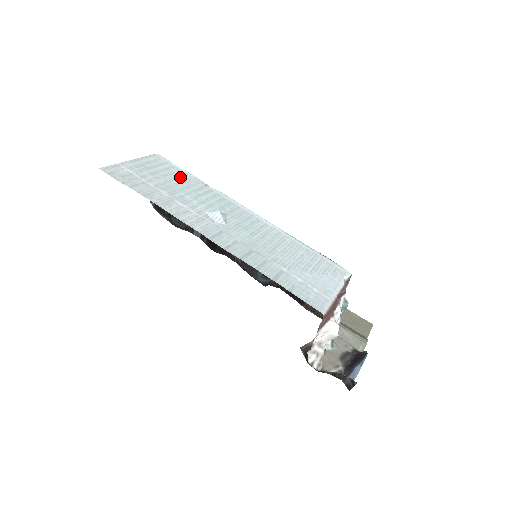
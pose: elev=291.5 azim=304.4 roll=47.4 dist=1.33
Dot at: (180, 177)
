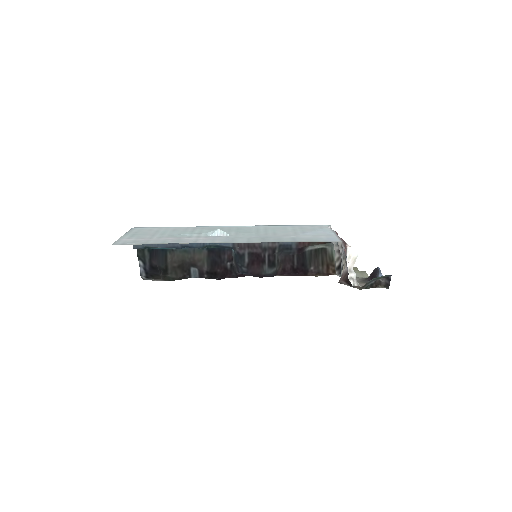
Dot at: (166, 230)
